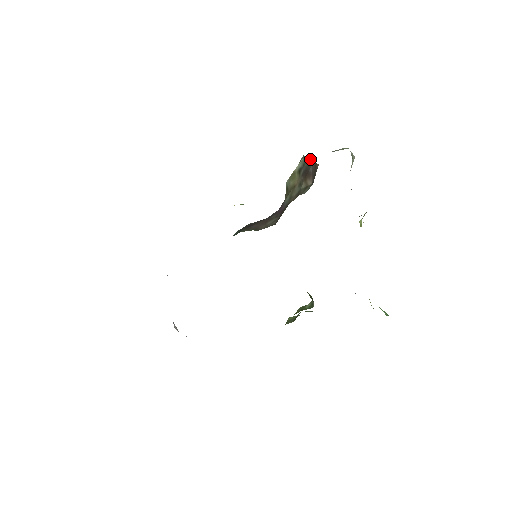
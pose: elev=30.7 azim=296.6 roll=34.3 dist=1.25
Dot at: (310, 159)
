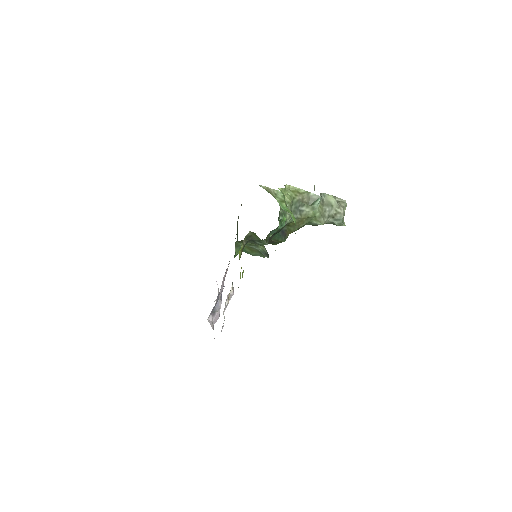
Dot at: occluded
